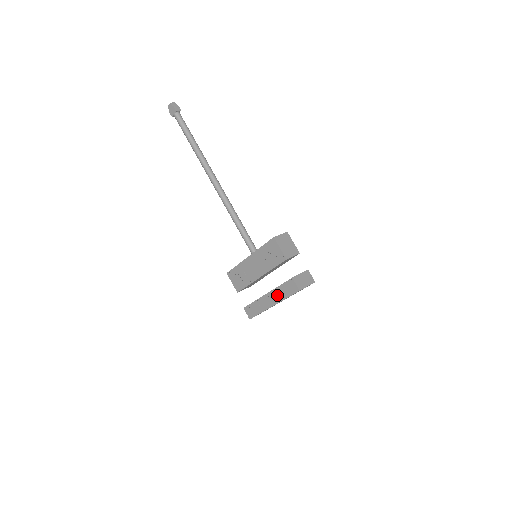
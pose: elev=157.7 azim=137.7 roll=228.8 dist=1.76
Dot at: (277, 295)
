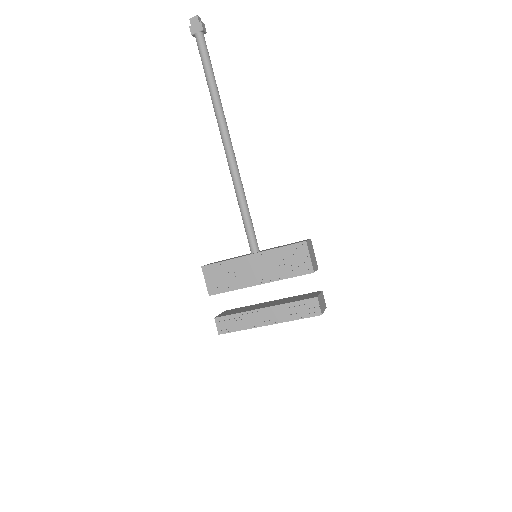
Dot at: (282, 313)
